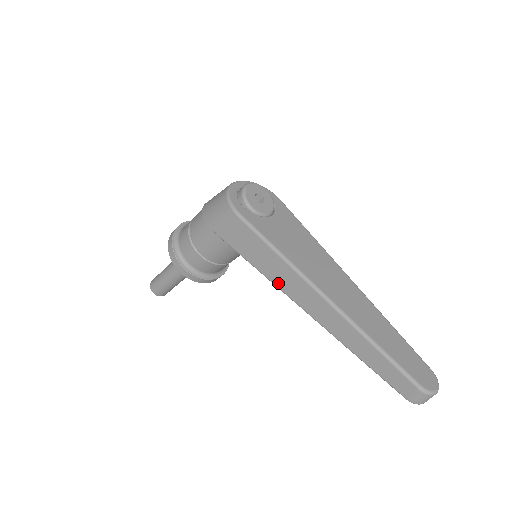
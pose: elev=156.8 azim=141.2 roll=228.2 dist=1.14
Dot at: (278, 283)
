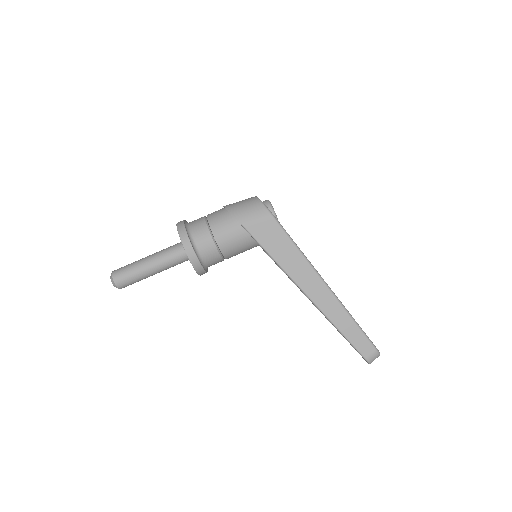
Dot at: (291, 272)
